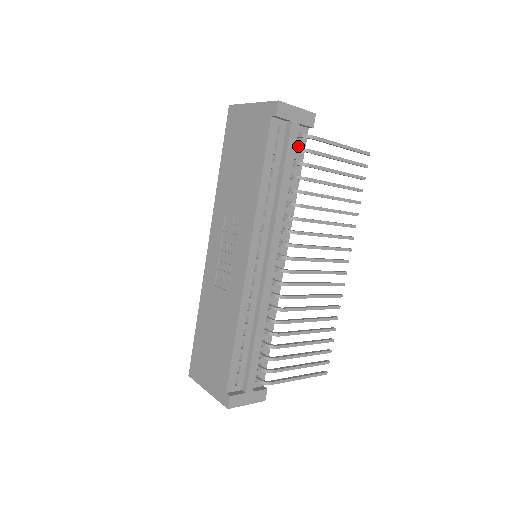
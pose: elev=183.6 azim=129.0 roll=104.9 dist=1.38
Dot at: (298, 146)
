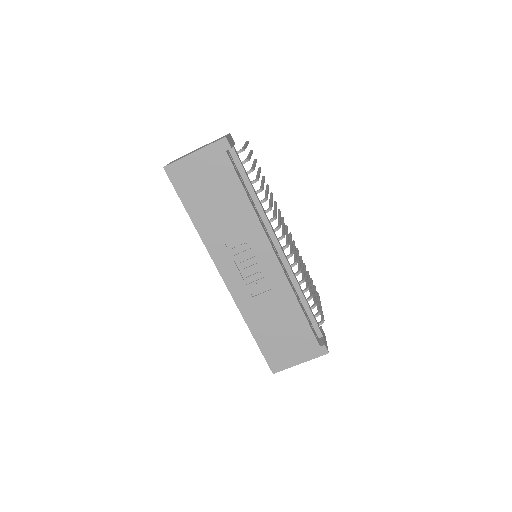
Dot at: occluded
